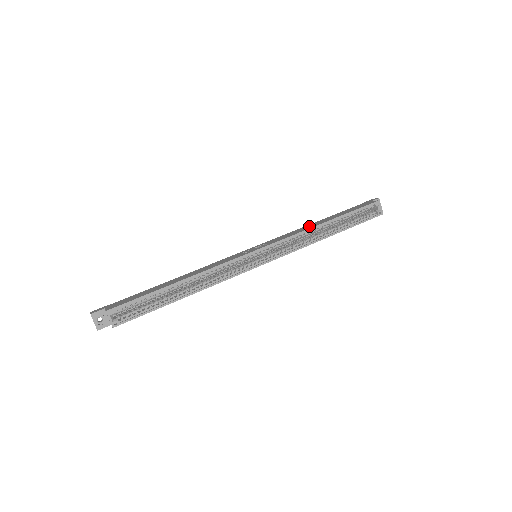
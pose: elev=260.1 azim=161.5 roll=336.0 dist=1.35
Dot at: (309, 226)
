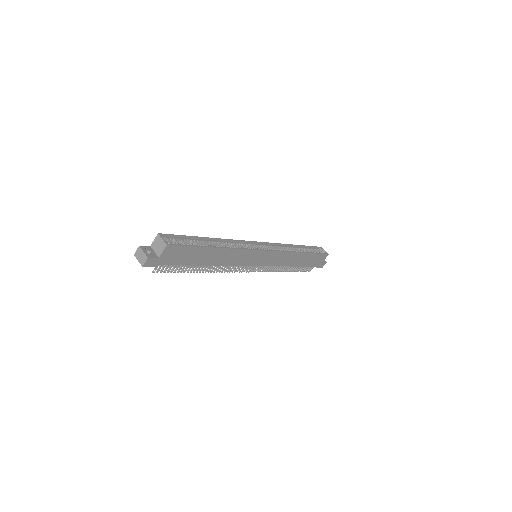
Dot at: occluded
